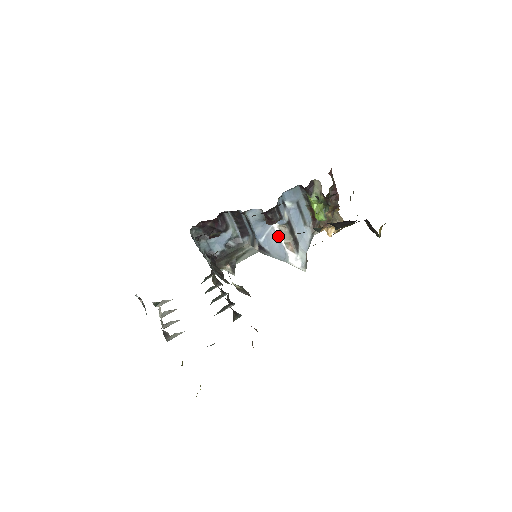
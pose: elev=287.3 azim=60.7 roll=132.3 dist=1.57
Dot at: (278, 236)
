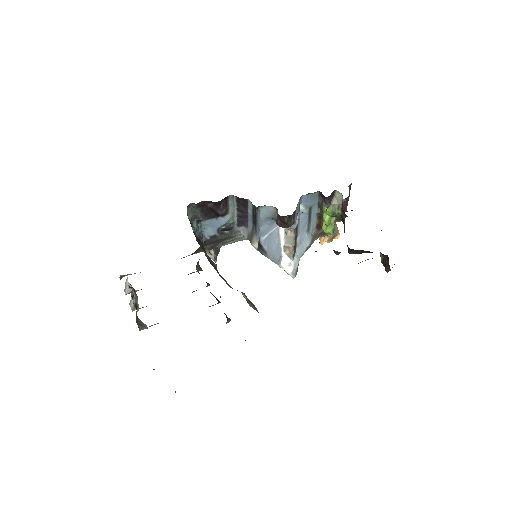
Dot at: (280, 237)
